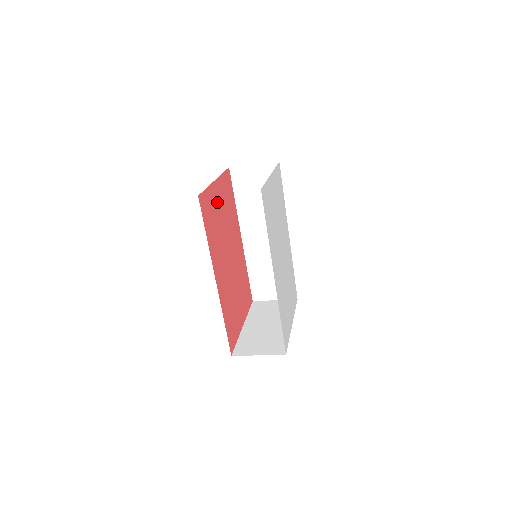
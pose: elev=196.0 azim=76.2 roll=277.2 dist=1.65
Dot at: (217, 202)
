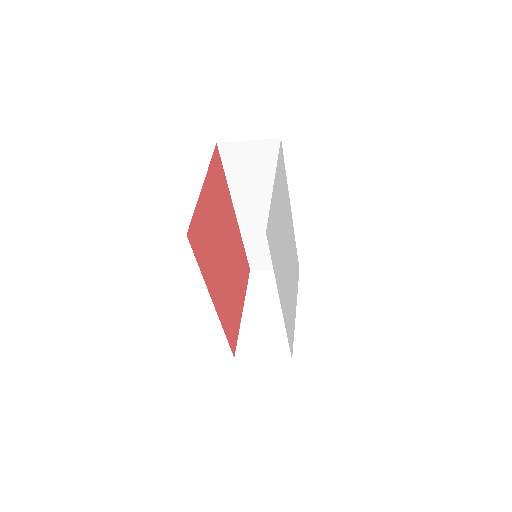
Dot at: (207, 209)
